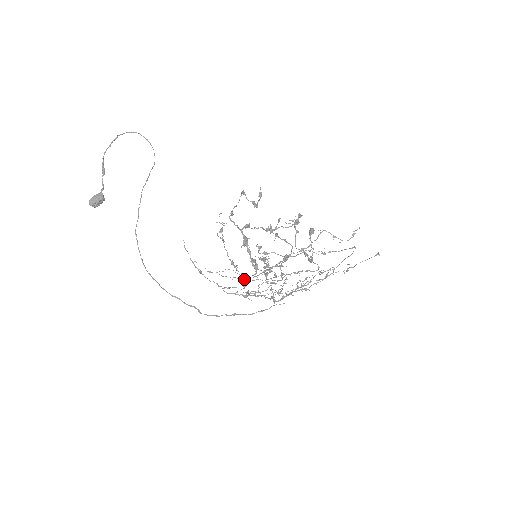
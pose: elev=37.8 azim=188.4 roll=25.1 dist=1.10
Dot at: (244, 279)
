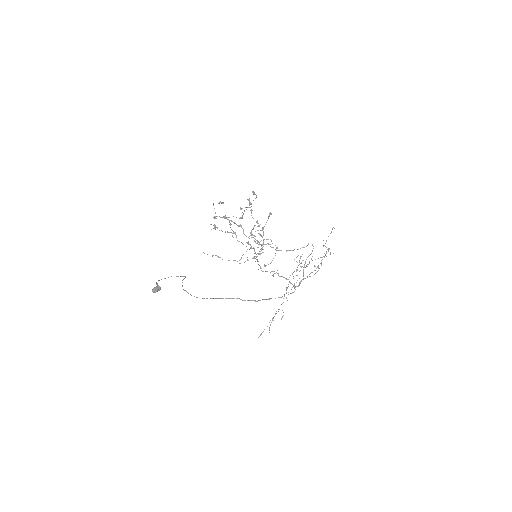
Dot at: (278, 309)
